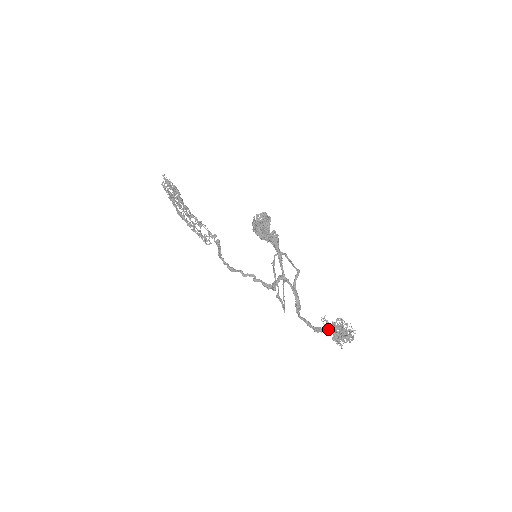
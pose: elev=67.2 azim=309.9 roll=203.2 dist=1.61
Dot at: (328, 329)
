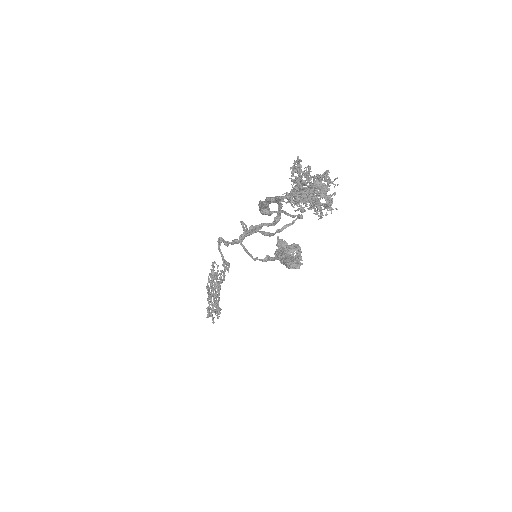
Dot at: (292, 191)
